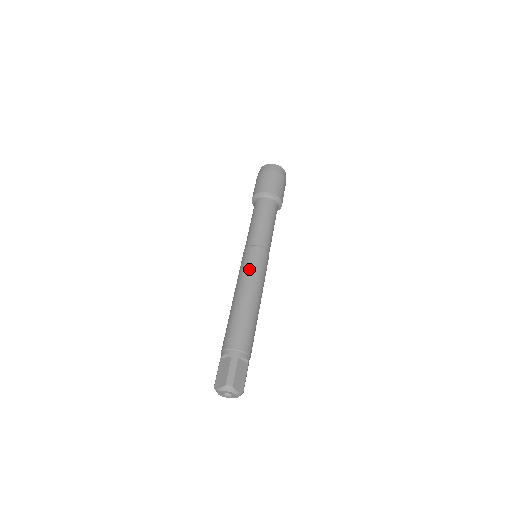
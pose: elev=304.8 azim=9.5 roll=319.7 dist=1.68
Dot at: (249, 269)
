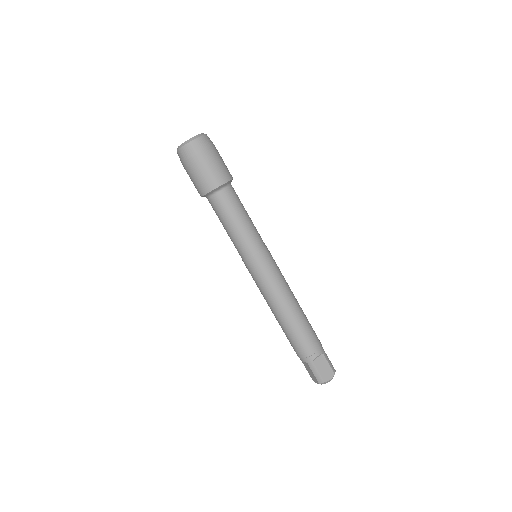
Dot at: (262, 286)
